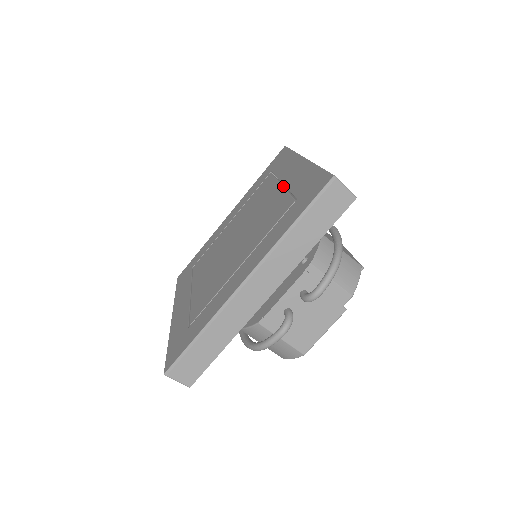
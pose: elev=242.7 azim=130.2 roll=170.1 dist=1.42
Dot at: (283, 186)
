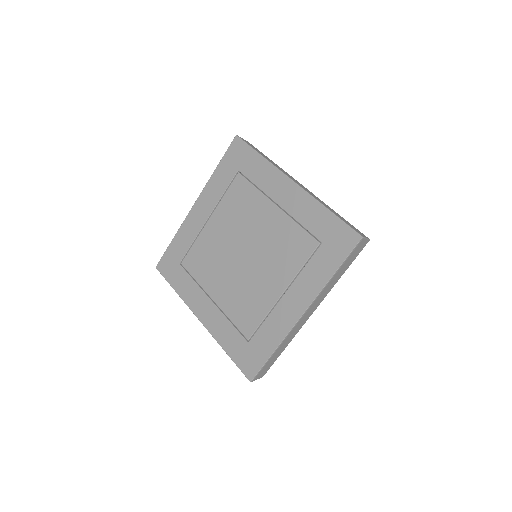
Dot at: (279, 299)
